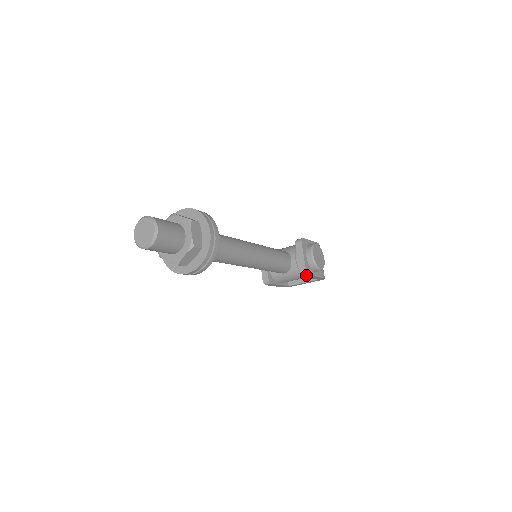
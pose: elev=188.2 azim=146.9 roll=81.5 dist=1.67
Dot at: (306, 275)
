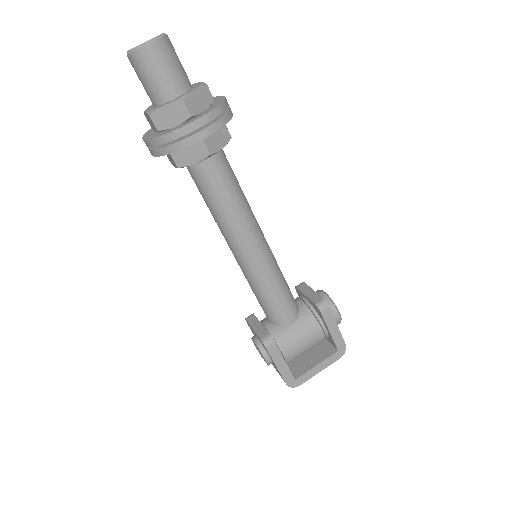
Dot at: (325, 307)
